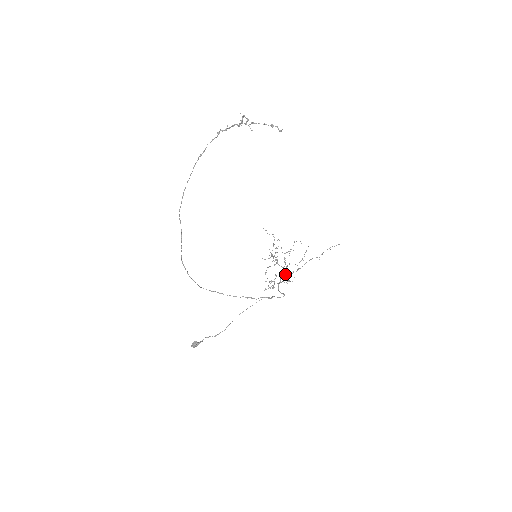
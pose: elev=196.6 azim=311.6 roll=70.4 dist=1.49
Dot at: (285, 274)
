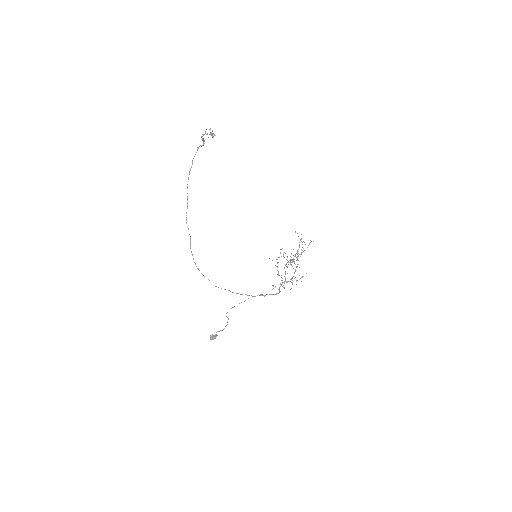
Dot at: occluded
